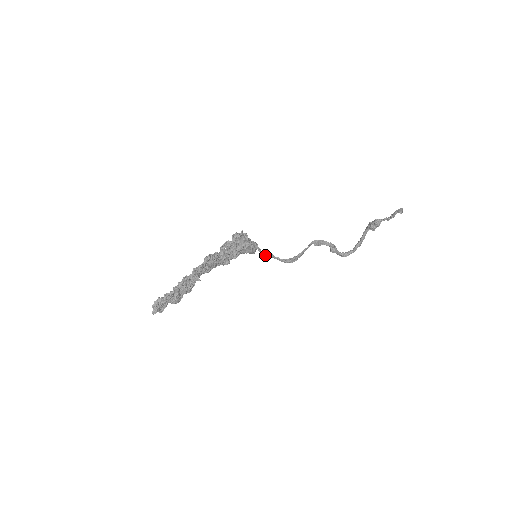
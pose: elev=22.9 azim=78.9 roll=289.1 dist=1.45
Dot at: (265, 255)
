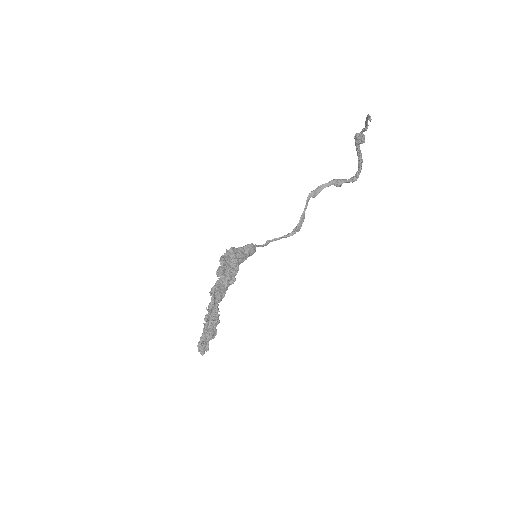
Dot at: occluded
